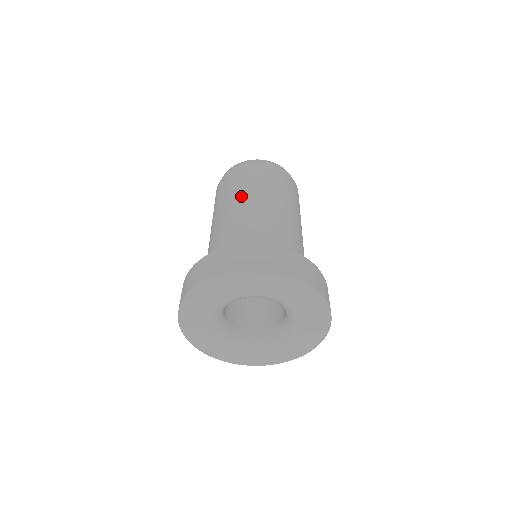
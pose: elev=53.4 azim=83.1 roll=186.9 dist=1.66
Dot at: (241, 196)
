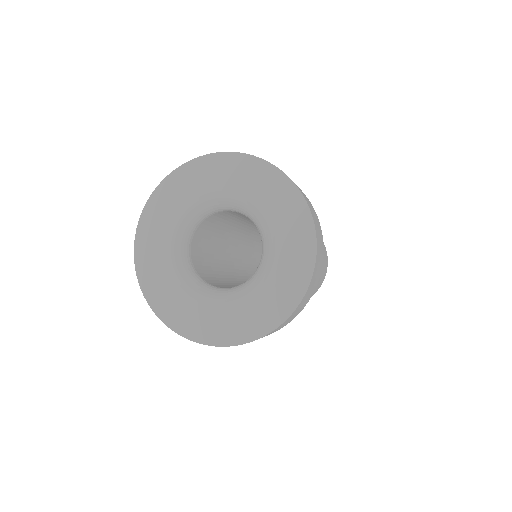
Dot at: occluded
